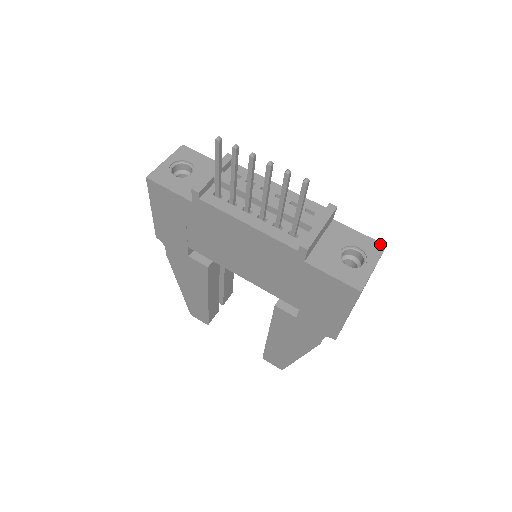
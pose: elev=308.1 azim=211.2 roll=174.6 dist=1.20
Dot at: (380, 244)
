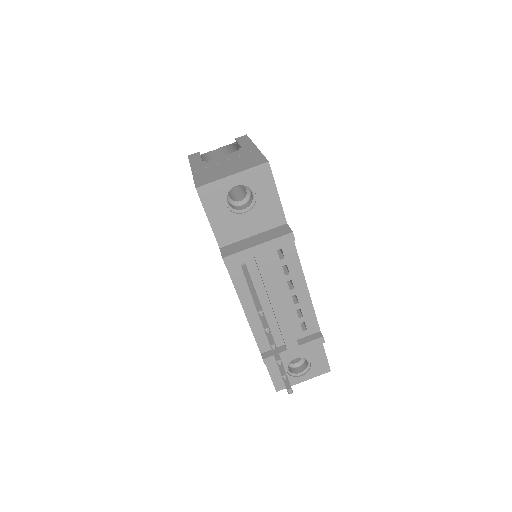
Dot at: (328, 368)
